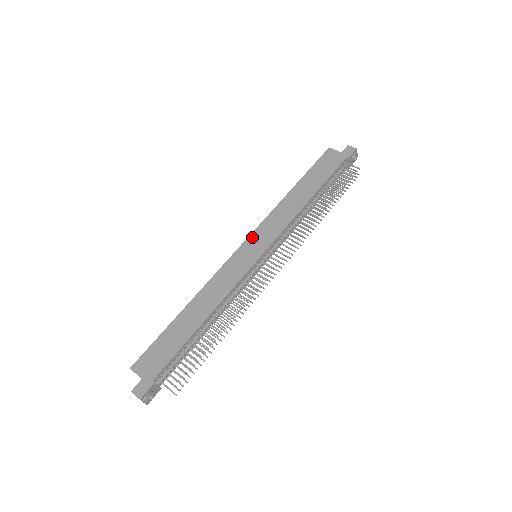
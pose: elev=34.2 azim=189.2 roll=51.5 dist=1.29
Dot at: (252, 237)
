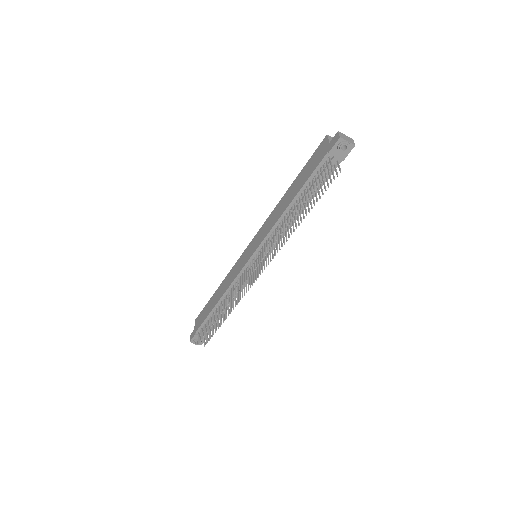
Dot at: (254, 239)
